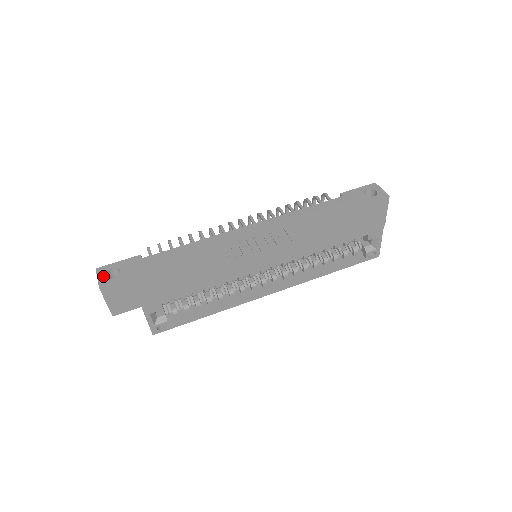
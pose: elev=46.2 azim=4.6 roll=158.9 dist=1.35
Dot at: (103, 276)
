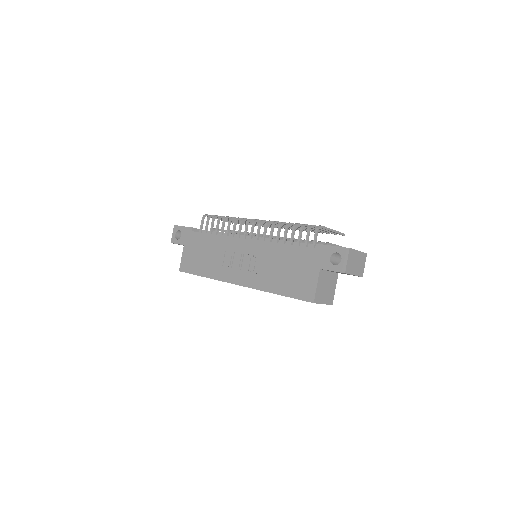
Dot at: (174, 234)
